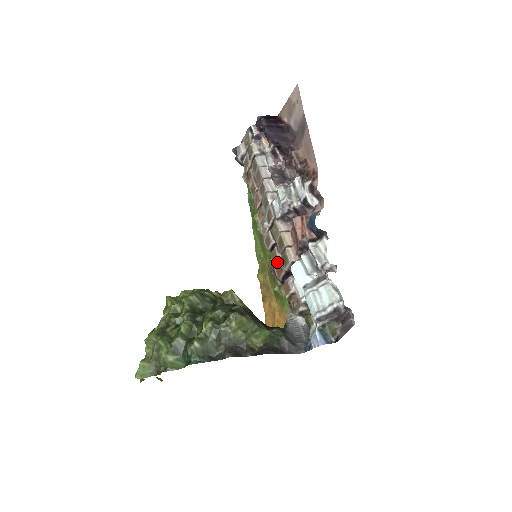
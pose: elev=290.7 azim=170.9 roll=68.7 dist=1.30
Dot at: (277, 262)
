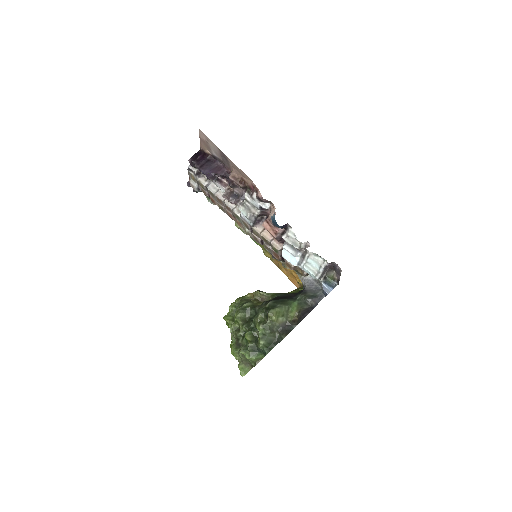
Dot at: (271, 251)
